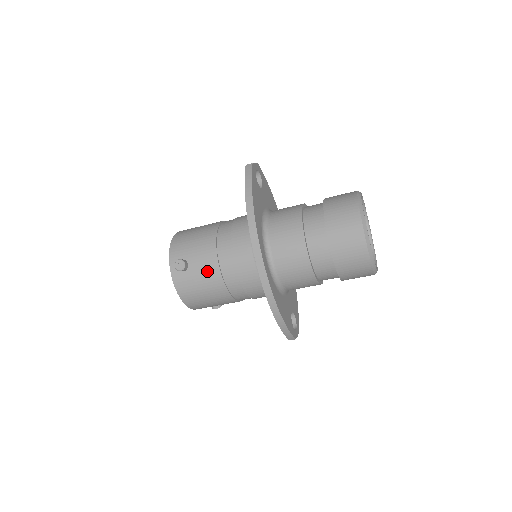
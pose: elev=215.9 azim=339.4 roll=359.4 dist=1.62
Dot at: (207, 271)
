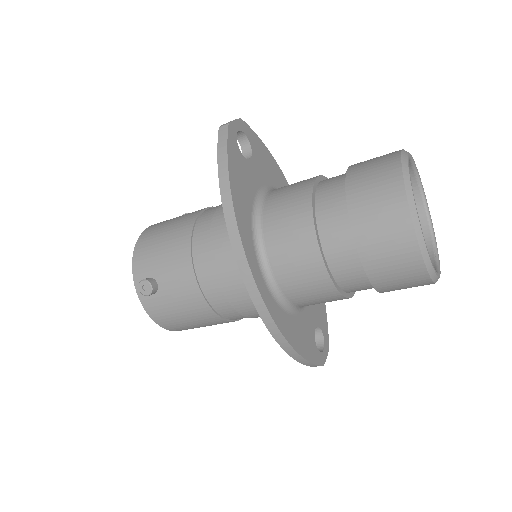
Dot at: (184, 293)
